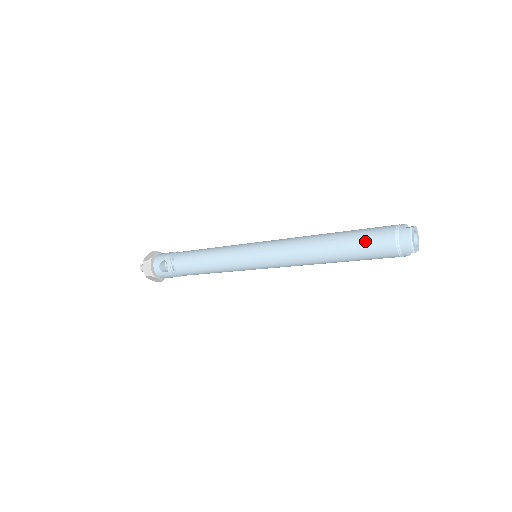
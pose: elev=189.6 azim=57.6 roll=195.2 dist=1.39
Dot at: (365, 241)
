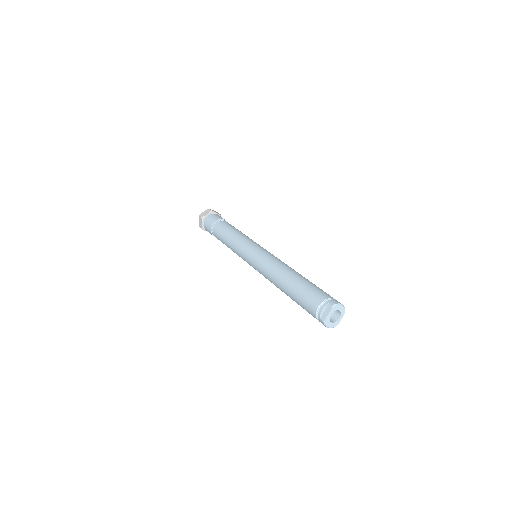
Dot at: occluded
